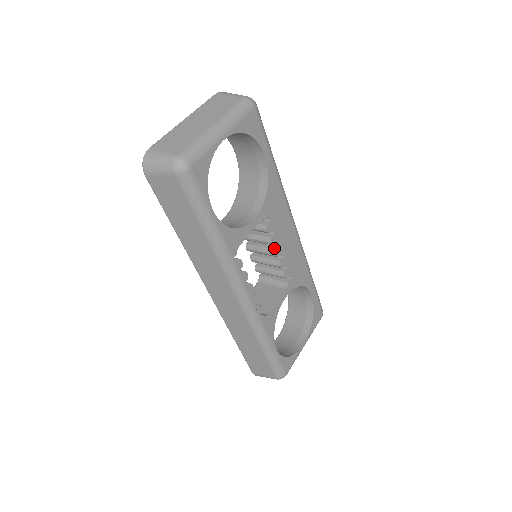
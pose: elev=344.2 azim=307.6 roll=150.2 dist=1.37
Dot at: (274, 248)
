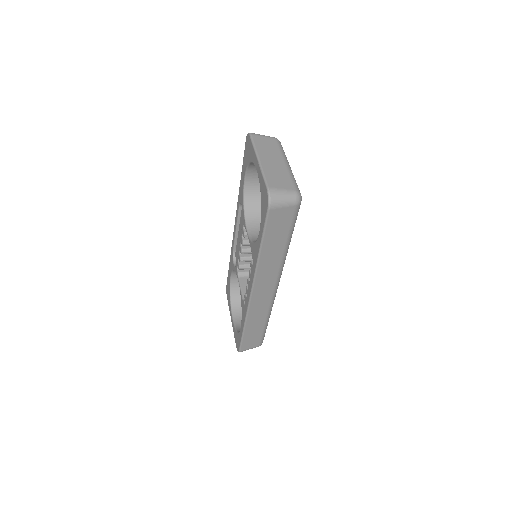
Dot at: occluded
